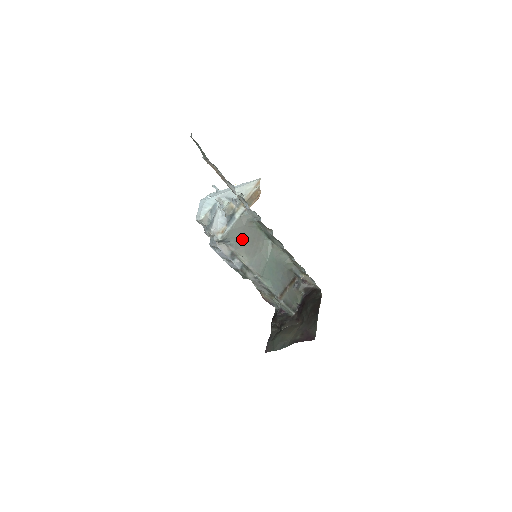
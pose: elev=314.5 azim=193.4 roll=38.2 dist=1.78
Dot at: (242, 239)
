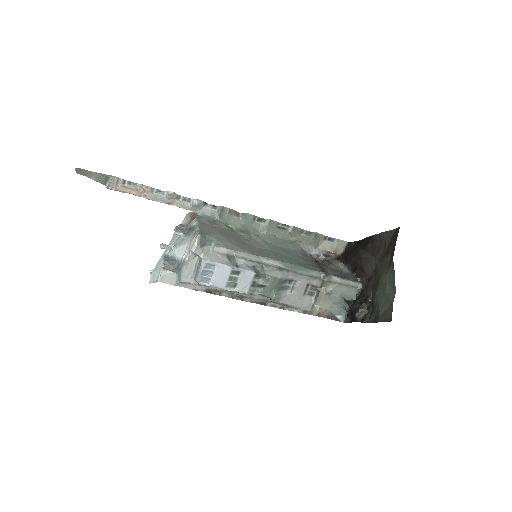
Dot at: (222, 237)
